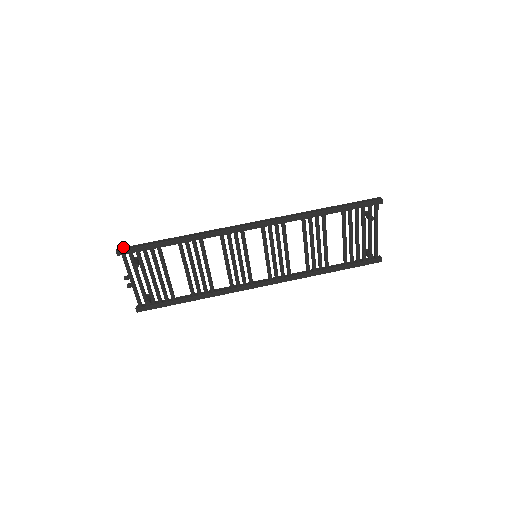
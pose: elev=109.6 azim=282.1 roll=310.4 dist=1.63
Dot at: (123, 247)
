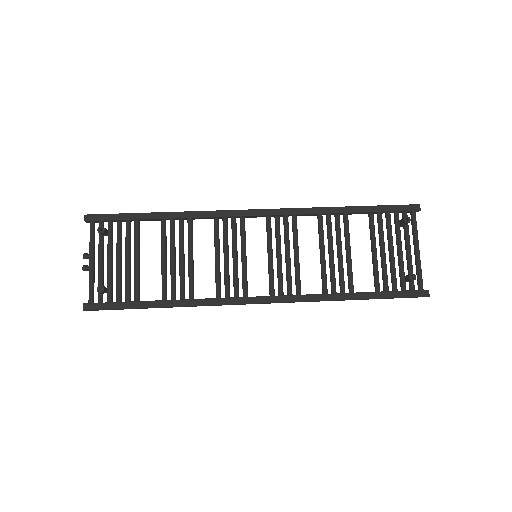
Dot at: (95, 215)
